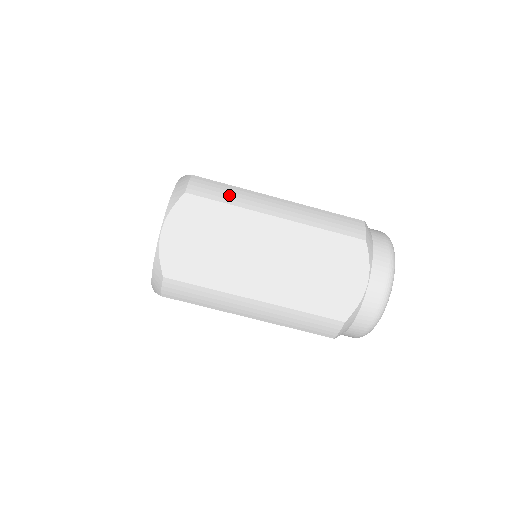
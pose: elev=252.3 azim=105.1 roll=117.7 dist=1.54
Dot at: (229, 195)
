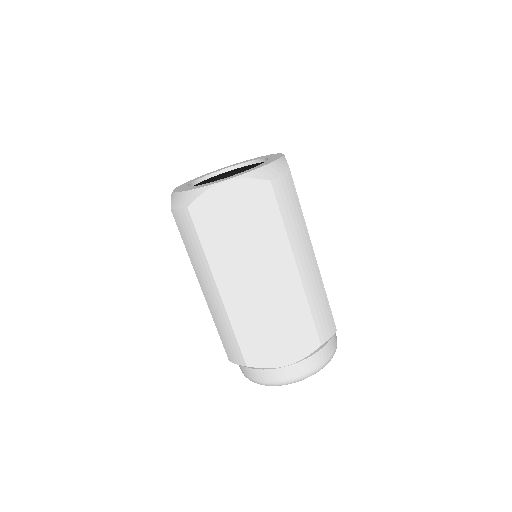
Dot at: (292, 217)
